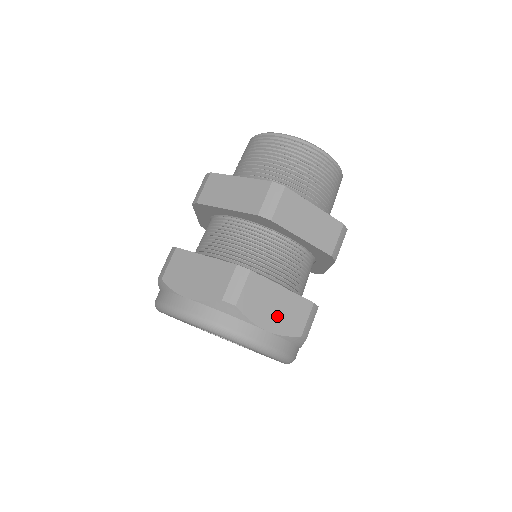
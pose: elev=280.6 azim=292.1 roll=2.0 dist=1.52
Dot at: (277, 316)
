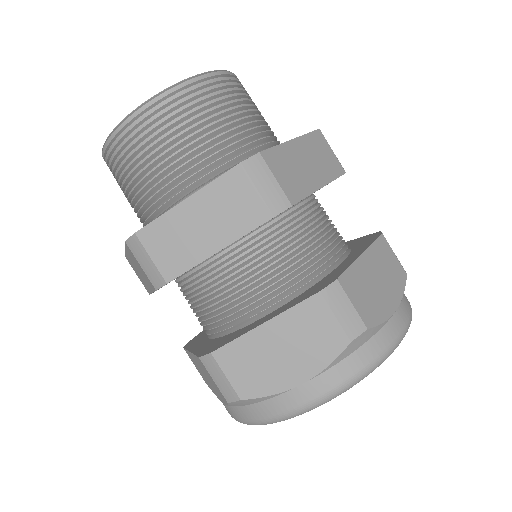
Dot at: (386, 286)
